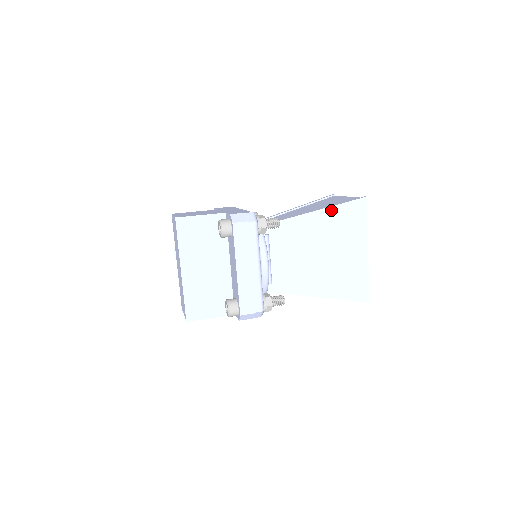
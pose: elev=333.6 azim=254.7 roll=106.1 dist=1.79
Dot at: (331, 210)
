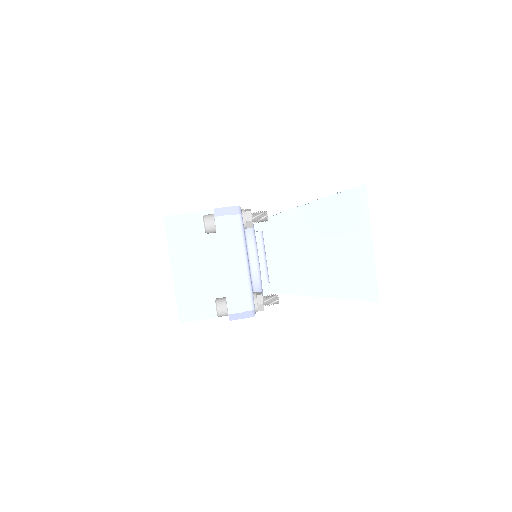
Dot at: (328, 201)
